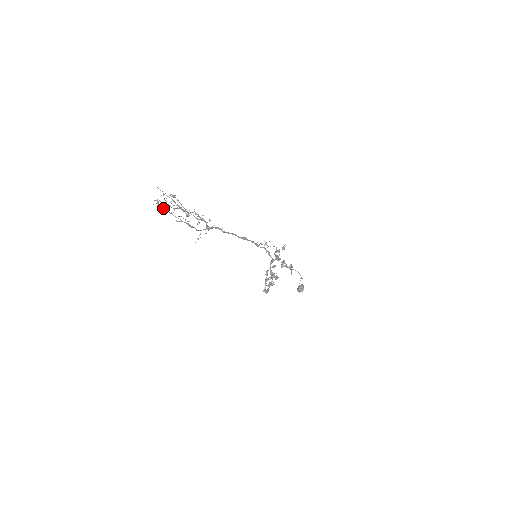
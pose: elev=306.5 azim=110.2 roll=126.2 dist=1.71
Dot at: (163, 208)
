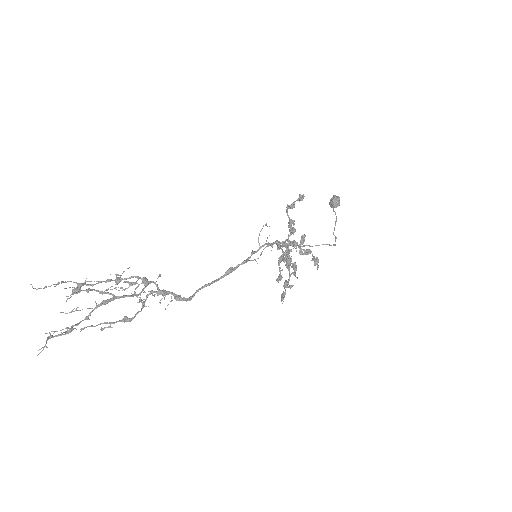
Dot at: (66, 333)
